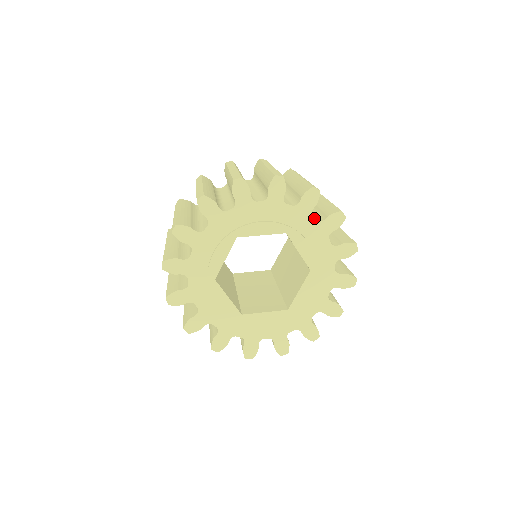
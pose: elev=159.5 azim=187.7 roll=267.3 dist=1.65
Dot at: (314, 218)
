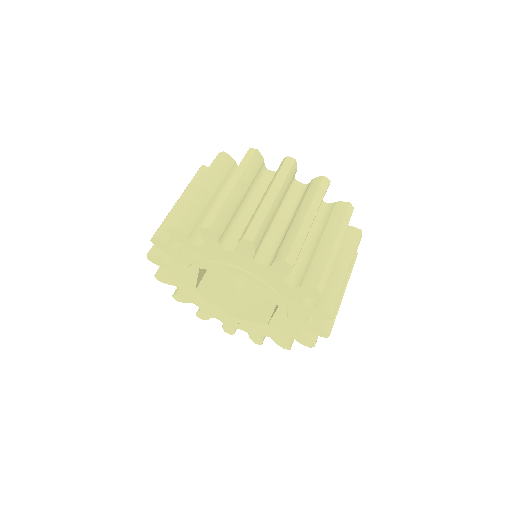
Dot at: occluded
